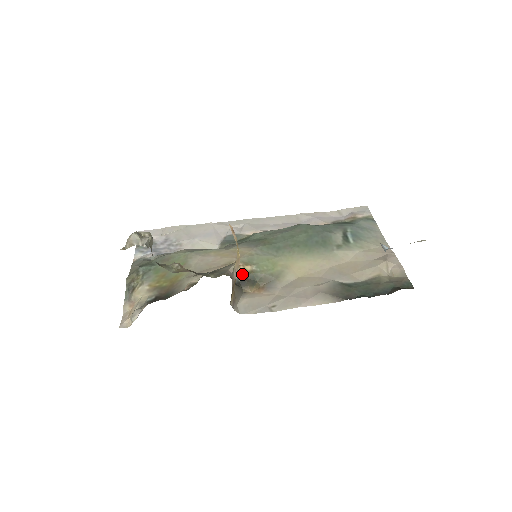
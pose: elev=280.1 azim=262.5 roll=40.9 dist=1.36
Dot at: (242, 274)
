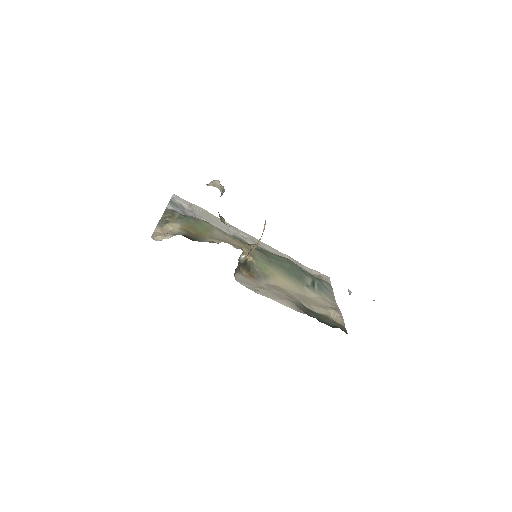
Dot at: (246, 259)
